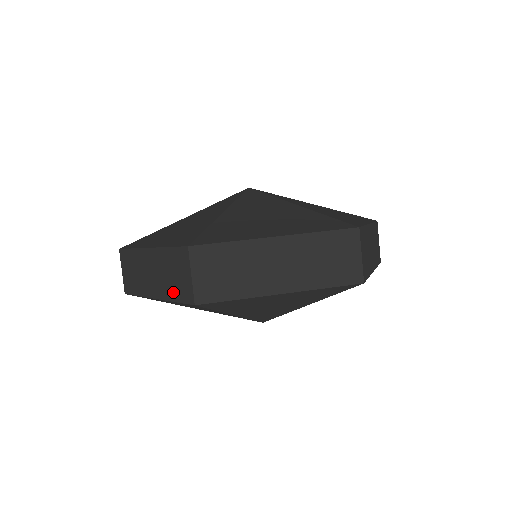
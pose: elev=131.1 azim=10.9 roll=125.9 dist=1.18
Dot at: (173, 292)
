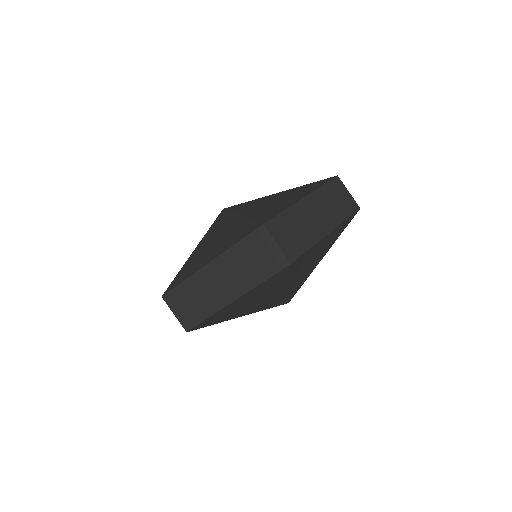
Dot at: (259, 274)
